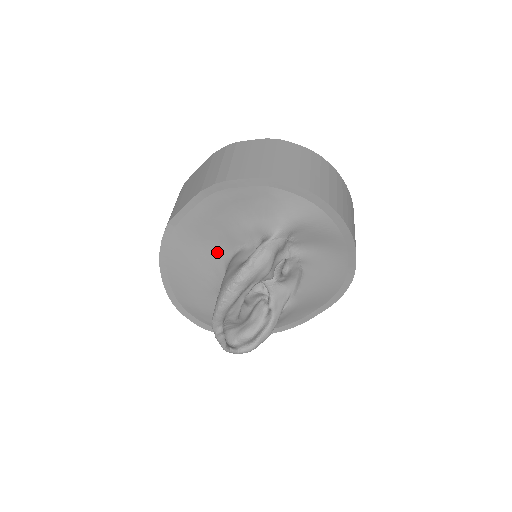
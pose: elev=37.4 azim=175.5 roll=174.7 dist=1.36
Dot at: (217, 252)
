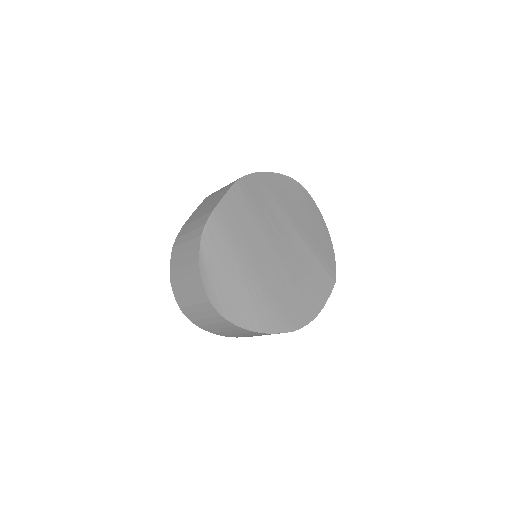
Dot at: occluded
